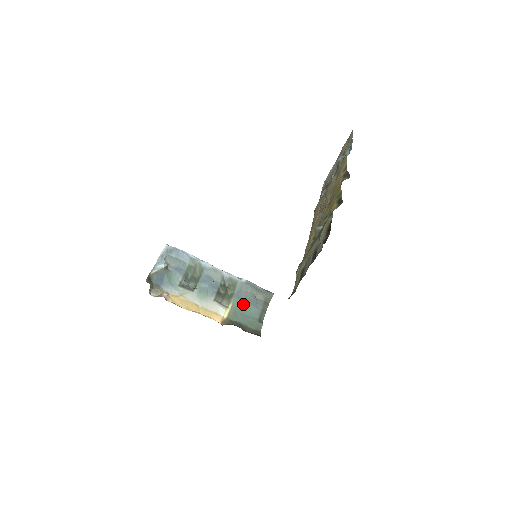
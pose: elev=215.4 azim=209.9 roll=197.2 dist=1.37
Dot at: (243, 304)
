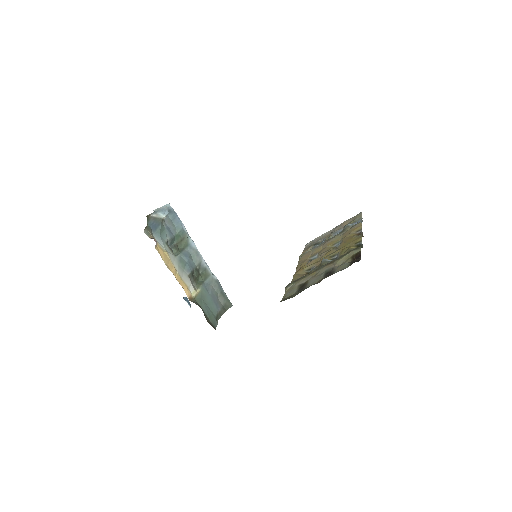
Dot at: (208, 296)
